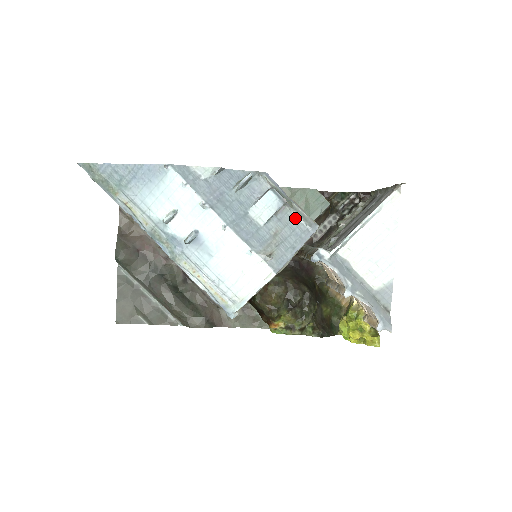
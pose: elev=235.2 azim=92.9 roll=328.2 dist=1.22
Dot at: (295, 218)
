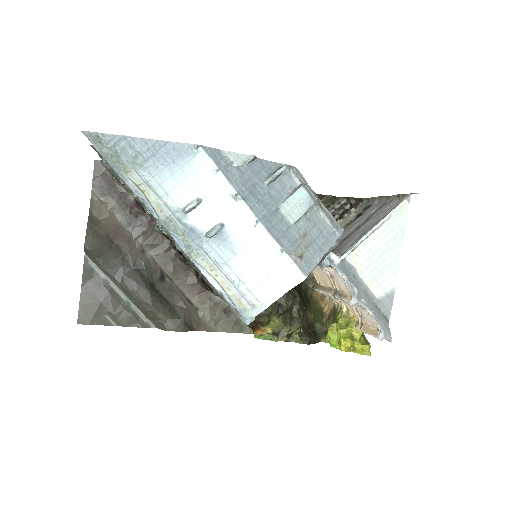
Dot at: (323, 219)
